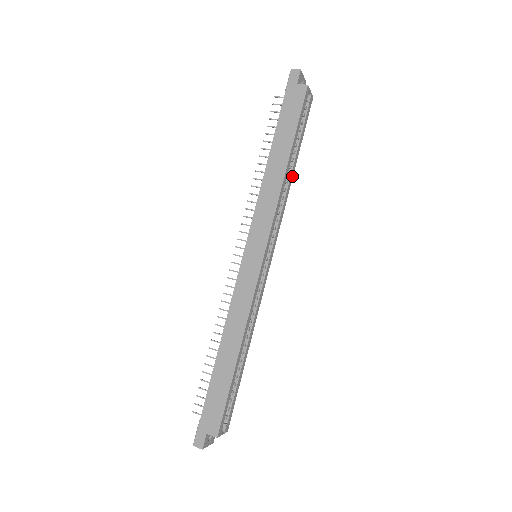
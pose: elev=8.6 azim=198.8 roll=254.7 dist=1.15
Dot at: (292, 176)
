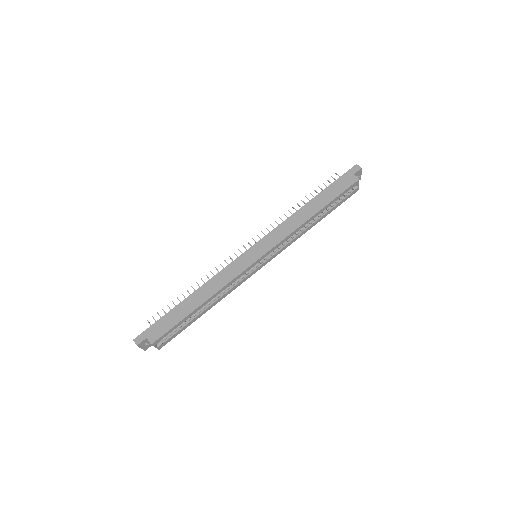
Dot at: occluded
